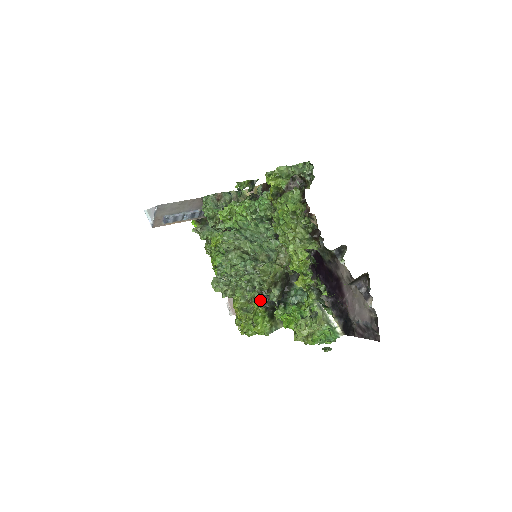
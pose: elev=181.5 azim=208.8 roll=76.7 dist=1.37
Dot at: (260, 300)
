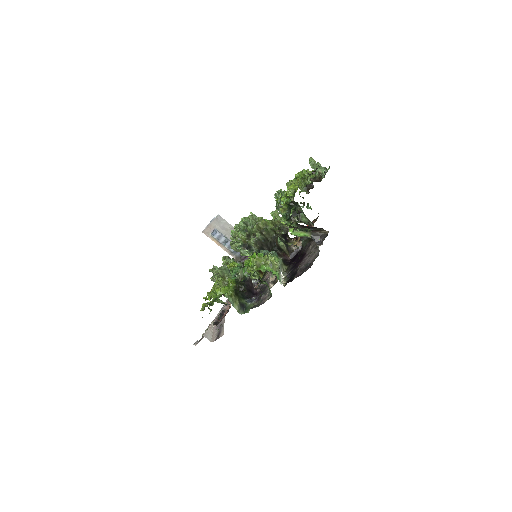
Dot at: (243, 246)
